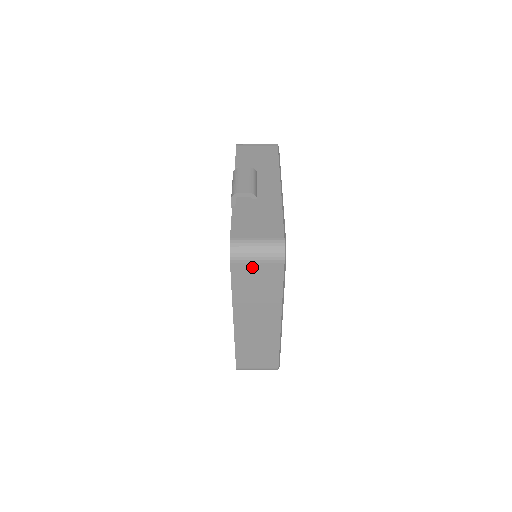
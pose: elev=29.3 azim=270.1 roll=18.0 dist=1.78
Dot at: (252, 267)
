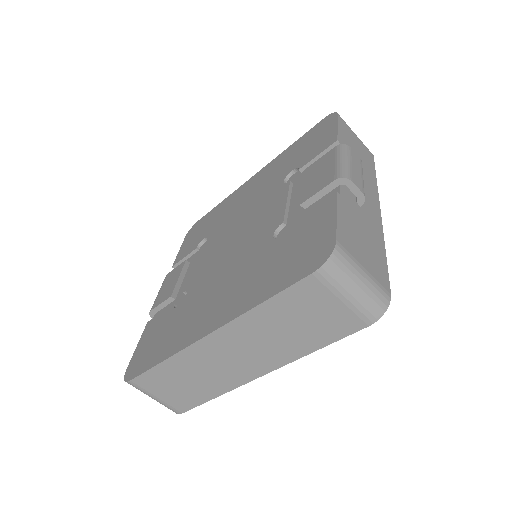
Dot at: (327, 300)
